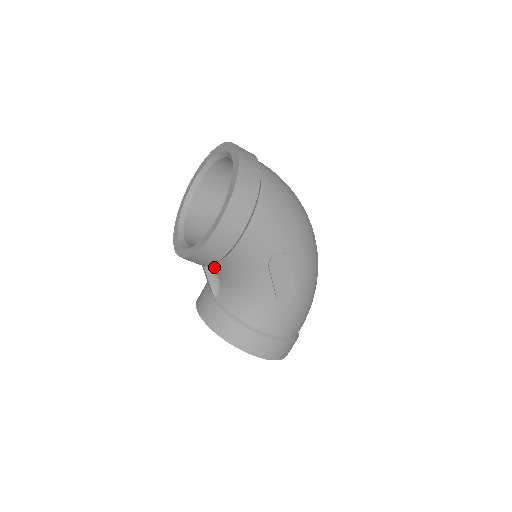
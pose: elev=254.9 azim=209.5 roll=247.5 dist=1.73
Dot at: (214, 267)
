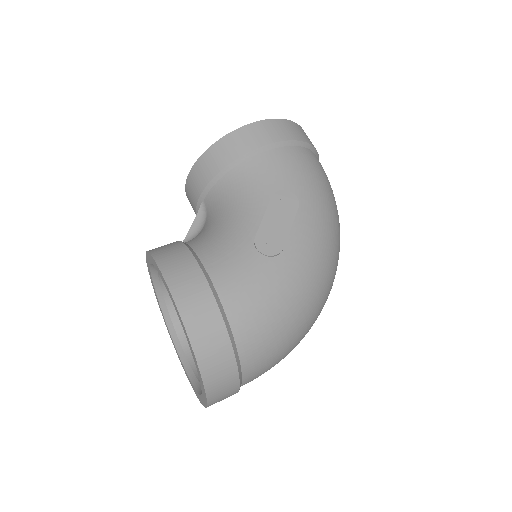
Dot at: (211, 199)
